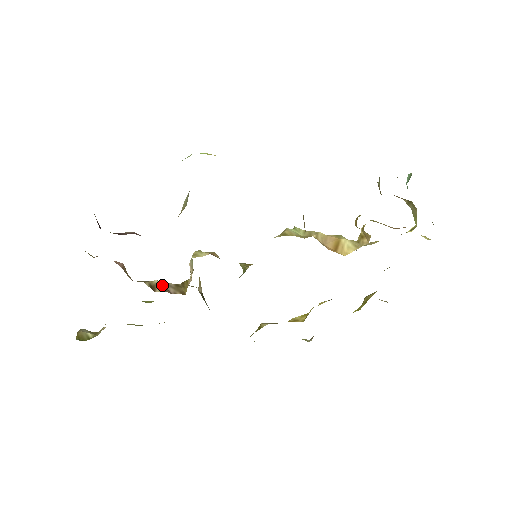
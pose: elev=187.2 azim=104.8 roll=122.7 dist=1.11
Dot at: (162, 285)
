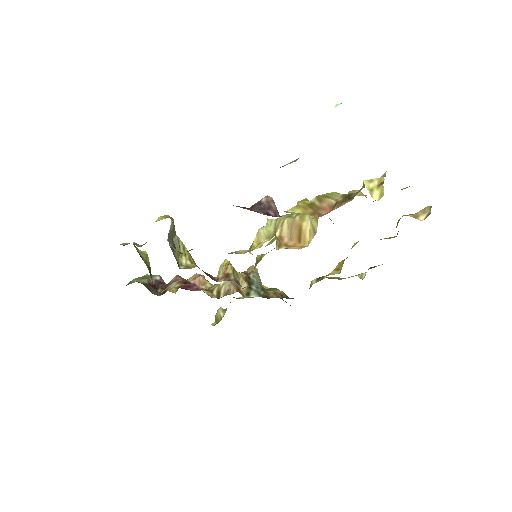
Dot at: (225, 287)
